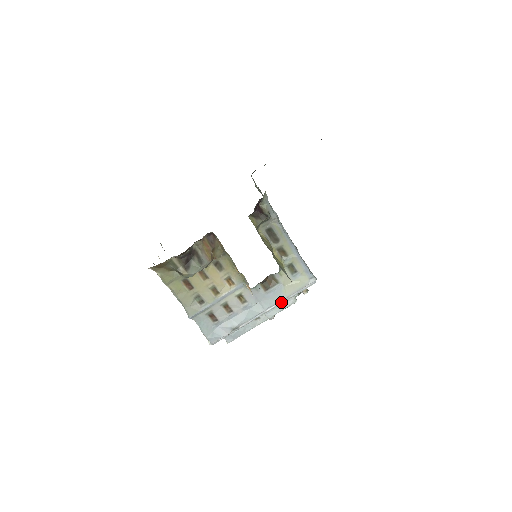
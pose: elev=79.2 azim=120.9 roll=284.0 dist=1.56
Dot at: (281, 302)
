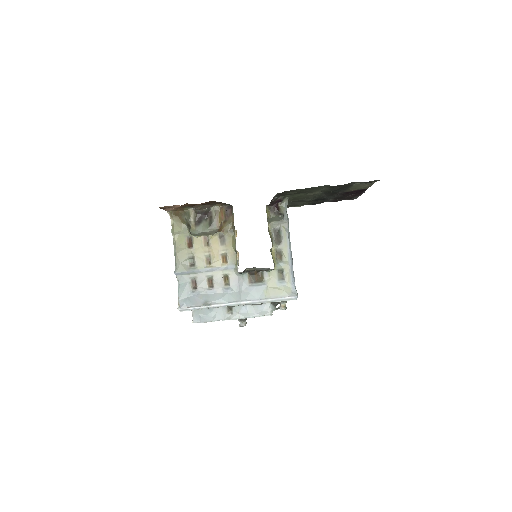
Dot at: (258, 301)
